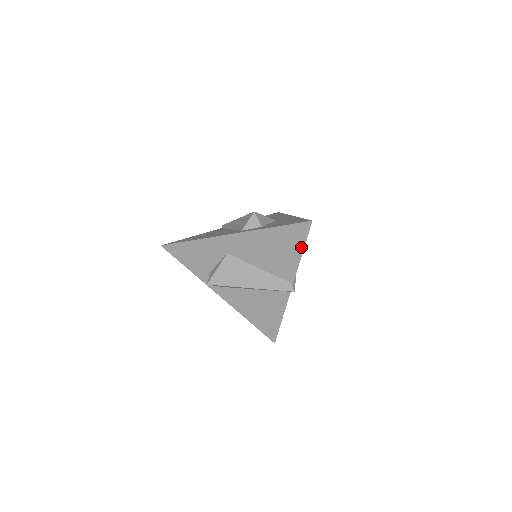
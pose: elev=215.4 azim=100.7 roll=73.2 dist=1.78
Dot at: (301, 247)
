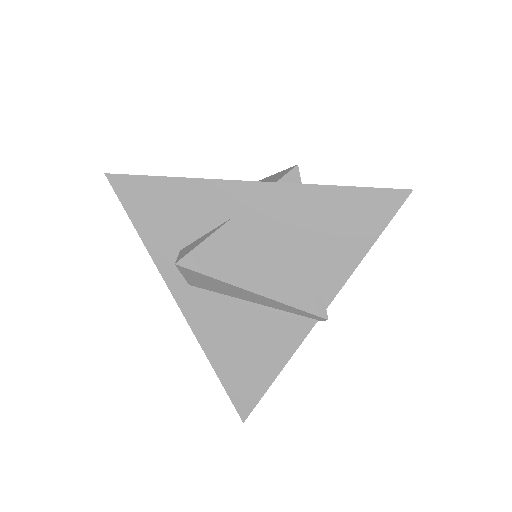
Dot at: (373, 235)
